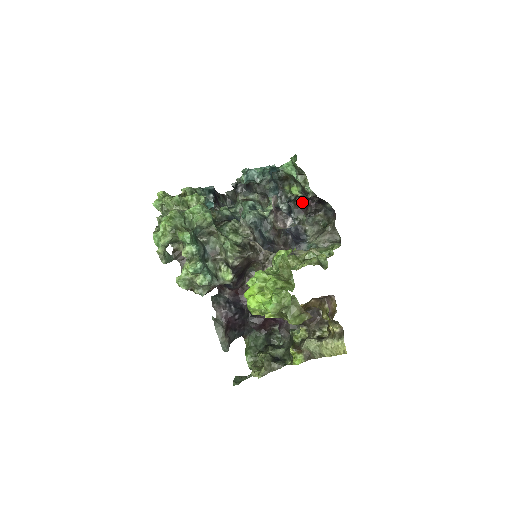
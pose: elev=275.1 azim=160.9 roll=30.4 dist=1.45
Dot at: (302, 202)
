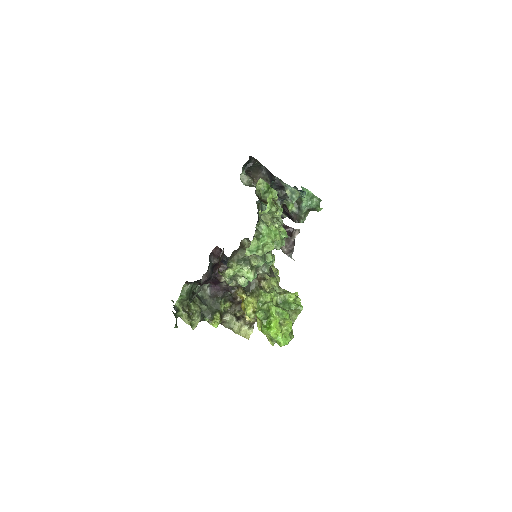
Dot at: (281, 207)
